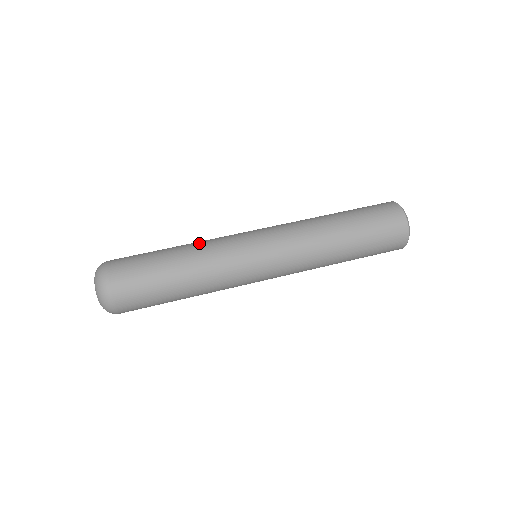
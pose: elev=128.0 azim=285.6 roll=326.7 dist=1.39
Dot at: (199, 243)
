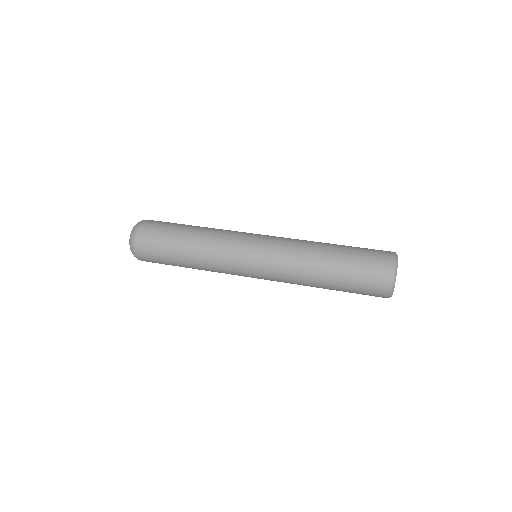
Dot at: occluded
